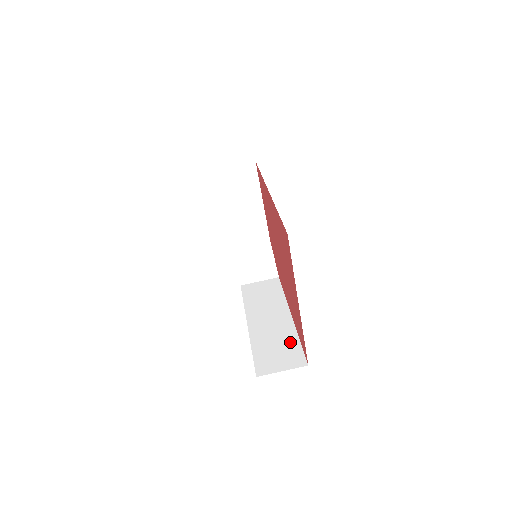
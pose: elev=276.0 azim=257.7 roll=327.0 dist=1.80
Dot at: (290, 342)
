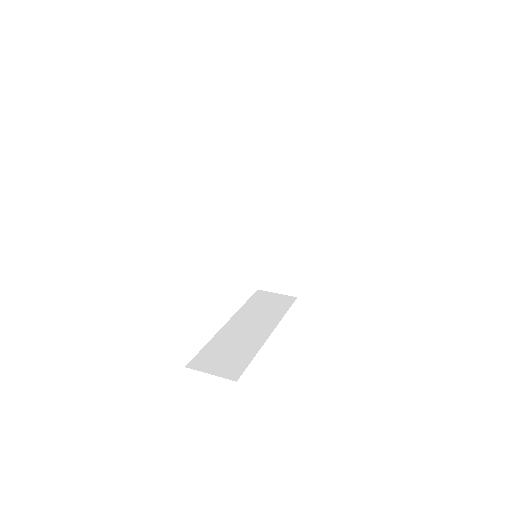
Dot at: (244, 354)
